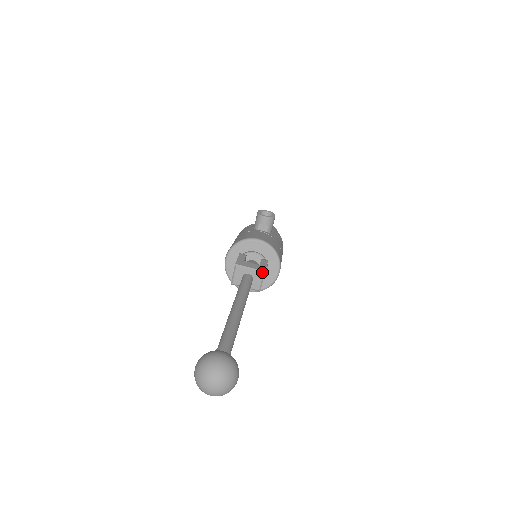
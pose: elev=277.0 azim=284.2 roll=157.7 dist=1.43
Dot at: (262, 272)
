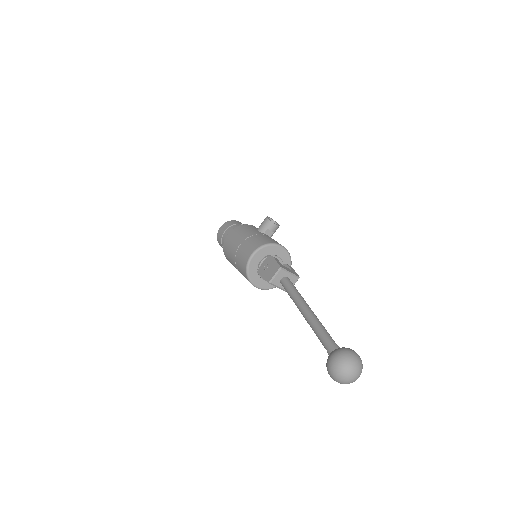
Dot at: (298, 277)
